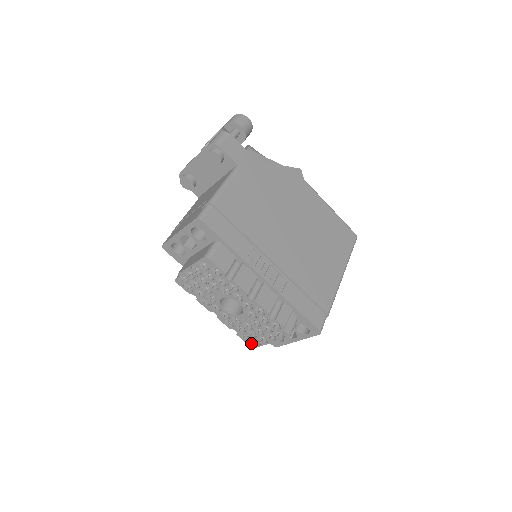
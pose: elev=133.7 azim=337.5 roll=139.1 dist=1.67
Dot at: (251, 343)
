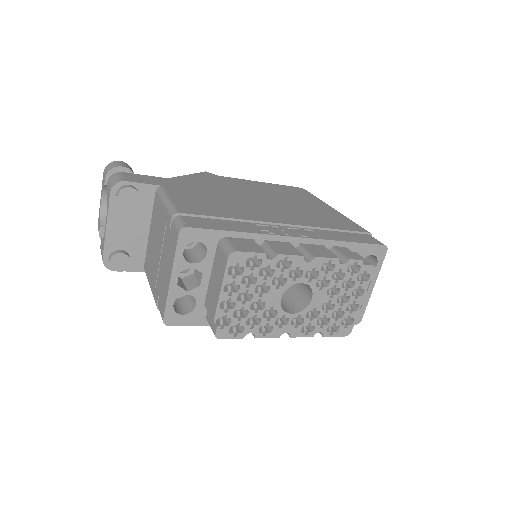
Dot at: (344, 330)
